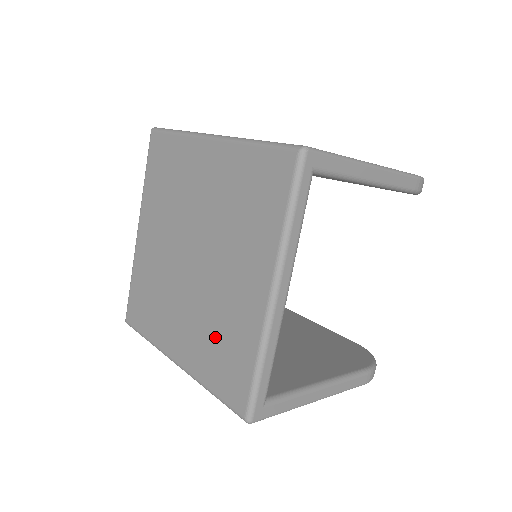
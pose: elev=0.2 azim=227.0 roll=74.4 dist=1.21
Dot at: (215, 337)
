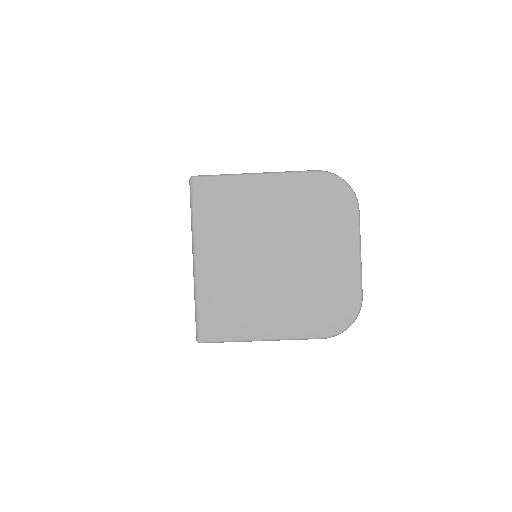
Dot at: occluded
